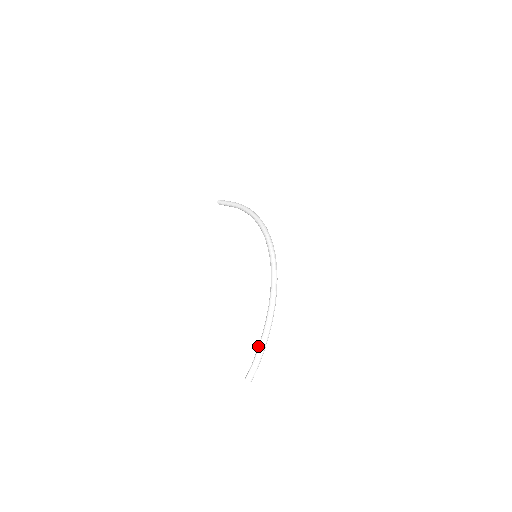
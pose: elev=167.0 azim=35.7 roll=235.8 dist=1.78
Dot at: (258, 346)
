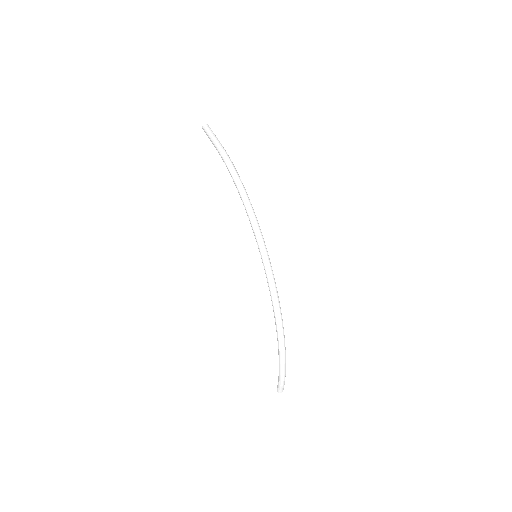
Dot at: occluded
